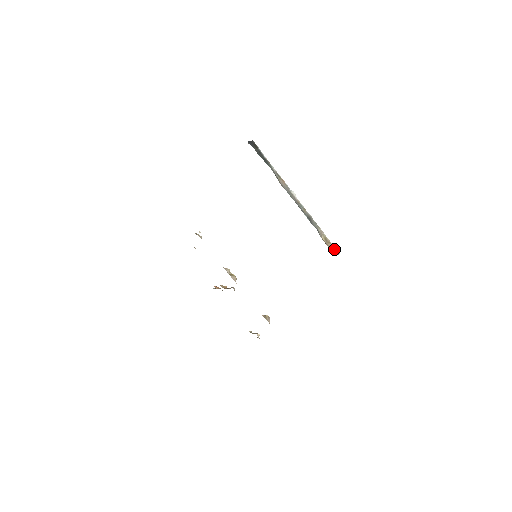
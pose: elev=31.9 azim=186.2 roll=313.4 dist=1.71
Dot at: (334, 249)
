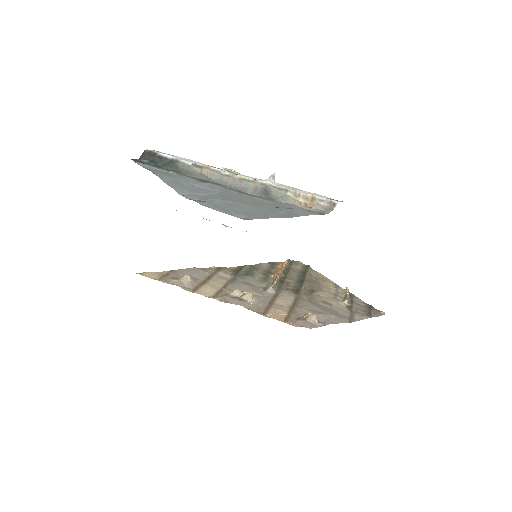
Dot at: (325, 203)
